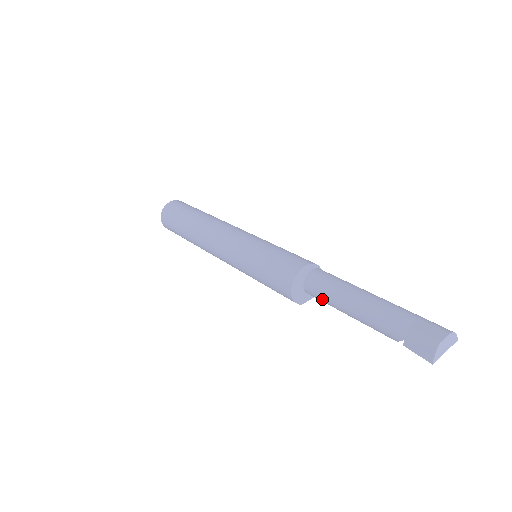
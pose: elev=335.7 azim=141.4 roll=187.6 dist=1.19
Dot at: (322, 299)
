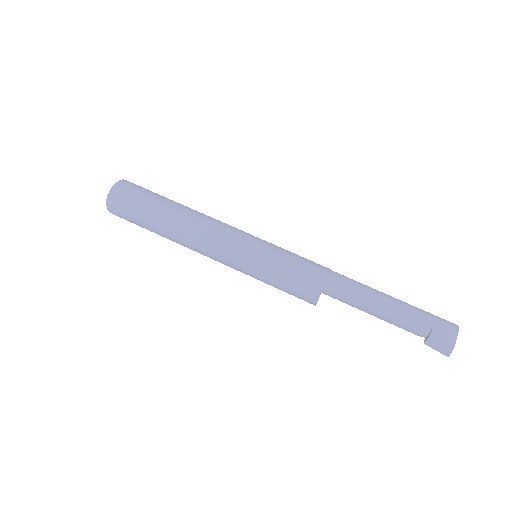
Dot at: occluded
